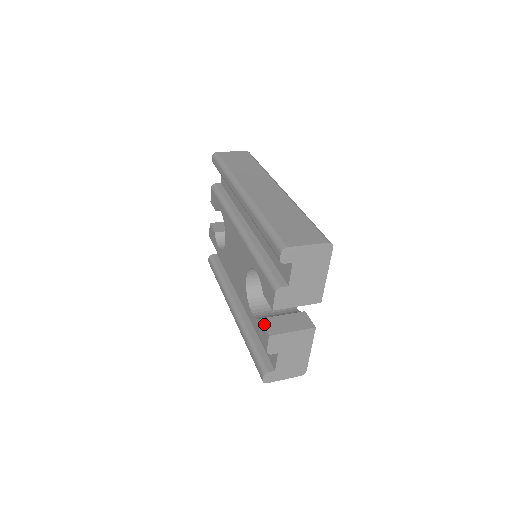
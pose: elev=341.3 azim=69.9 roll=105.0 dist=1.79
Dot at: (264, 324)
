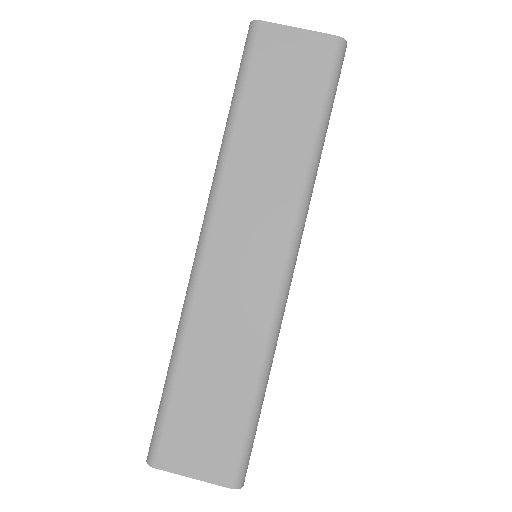
Dot at: occluded
